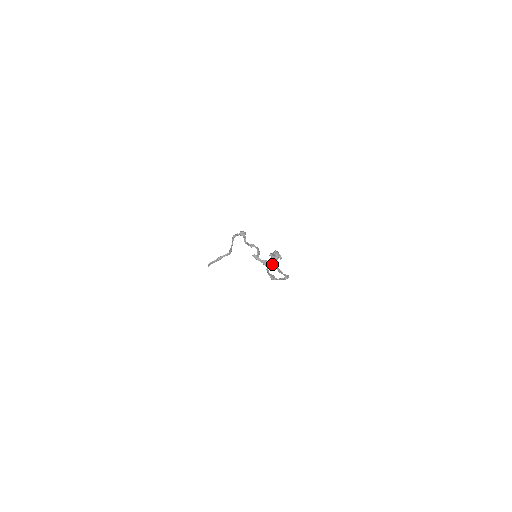
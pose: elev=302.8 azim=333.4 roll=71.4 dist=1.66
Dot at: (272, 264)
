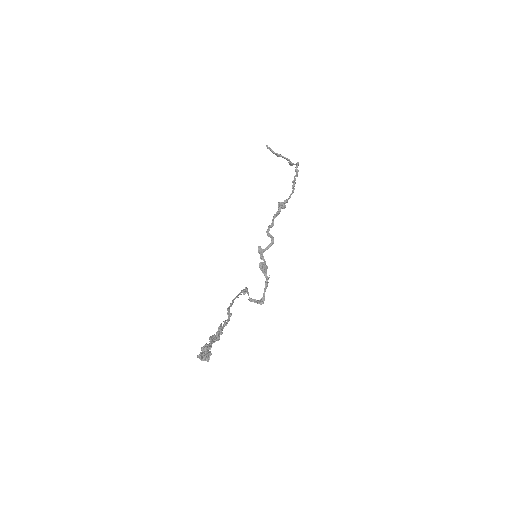
Dot at: (229, 316)
